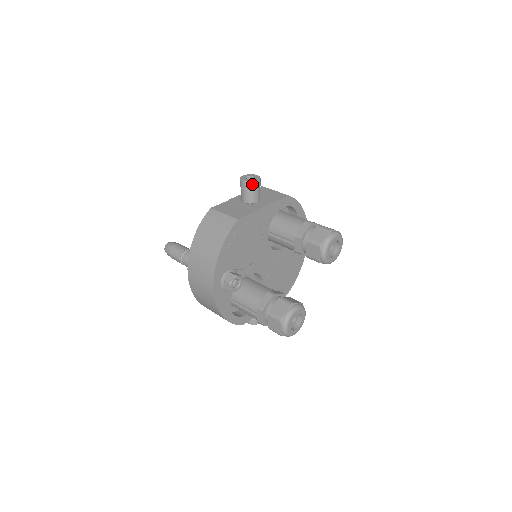
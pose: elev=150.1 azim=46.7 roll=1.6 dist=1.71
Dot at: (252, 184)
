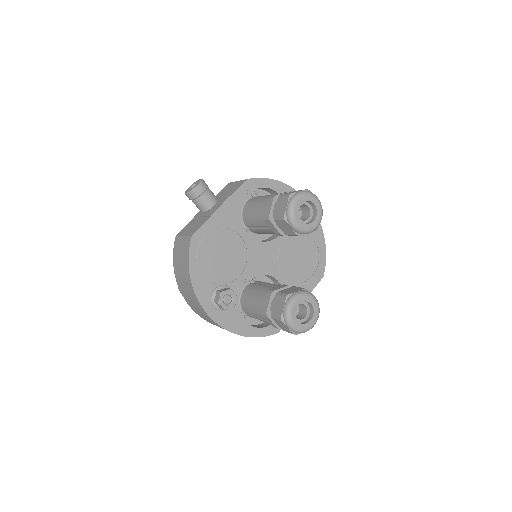
Dot at: (194, 192)
